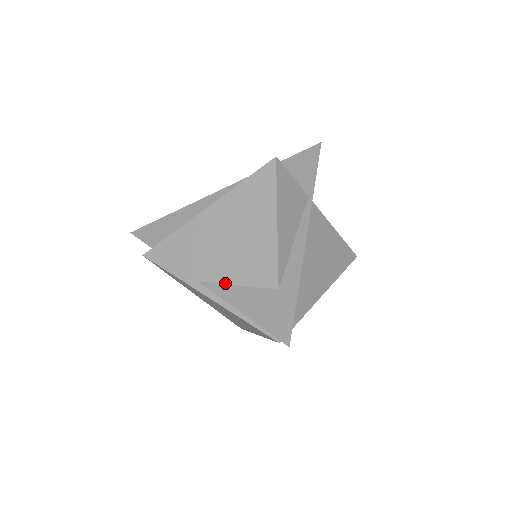
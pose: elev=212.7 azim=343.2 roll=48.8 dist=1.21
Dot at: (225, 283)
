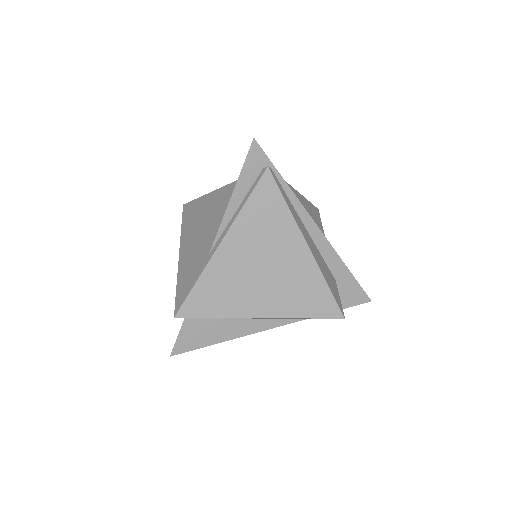
Dot at: occluded
